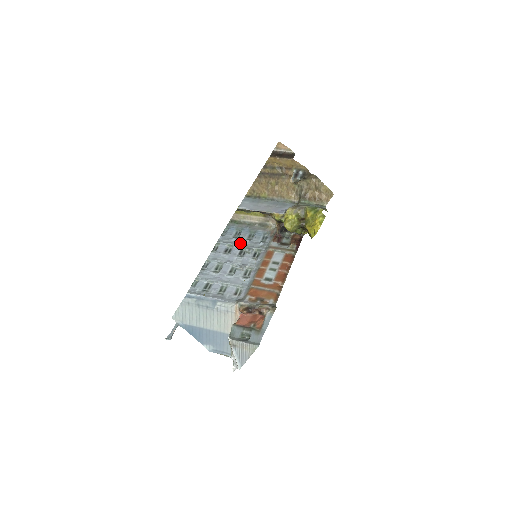
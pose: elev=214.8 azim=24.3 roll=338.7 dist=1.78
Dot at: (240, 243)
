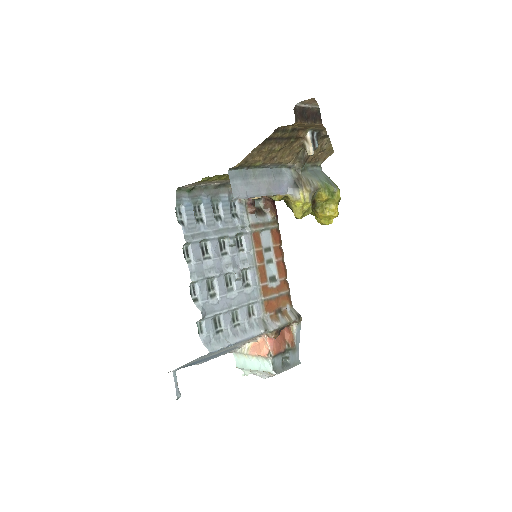
Dot at: (215, 231)
